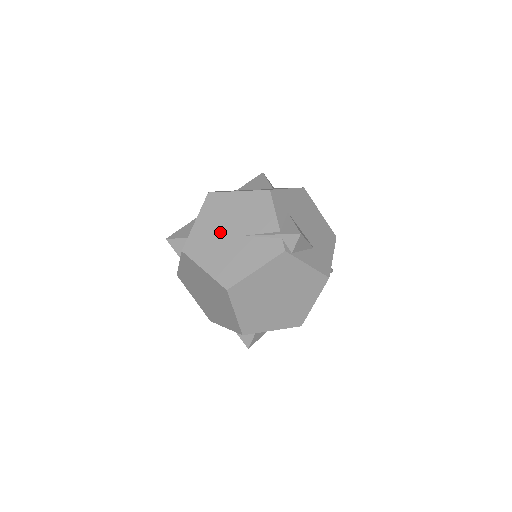
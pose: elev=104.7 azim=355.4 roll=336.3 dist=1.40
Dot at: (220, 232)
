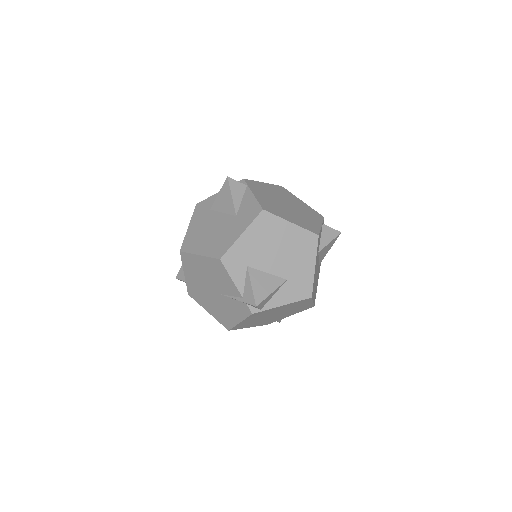
Dot at: (204, 287)
